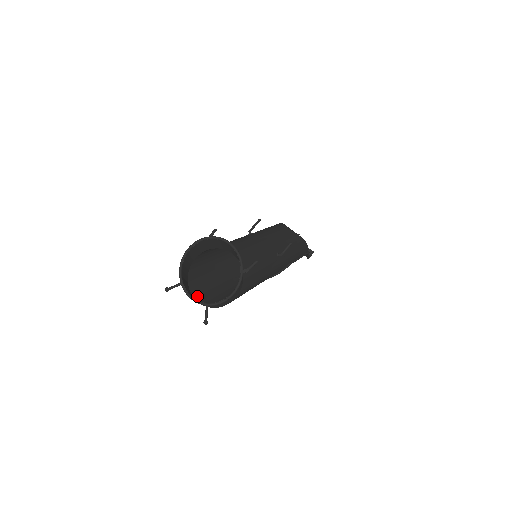
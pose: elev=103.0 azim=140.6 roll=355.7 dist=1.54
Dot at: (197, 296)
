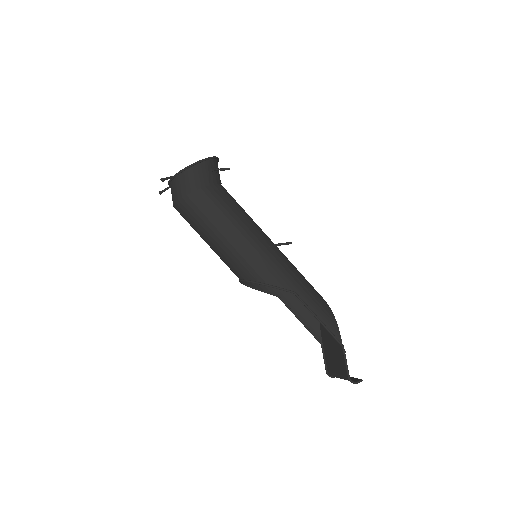
Dot at: occluded
